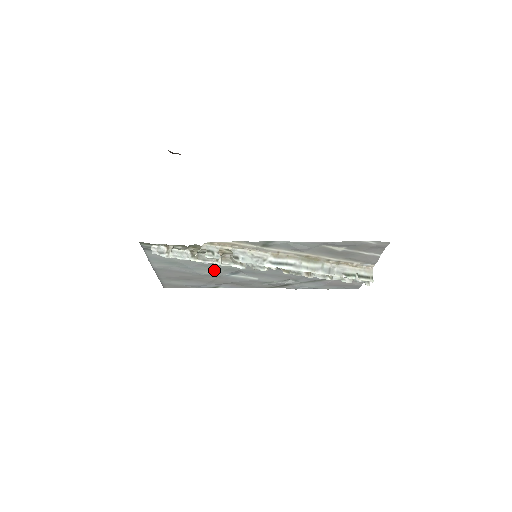
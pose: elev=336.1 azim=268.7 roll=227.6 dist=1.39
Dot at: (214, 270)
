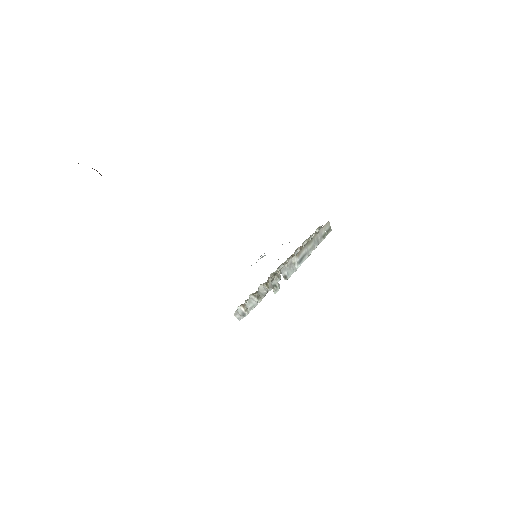
Dot at: occluded
